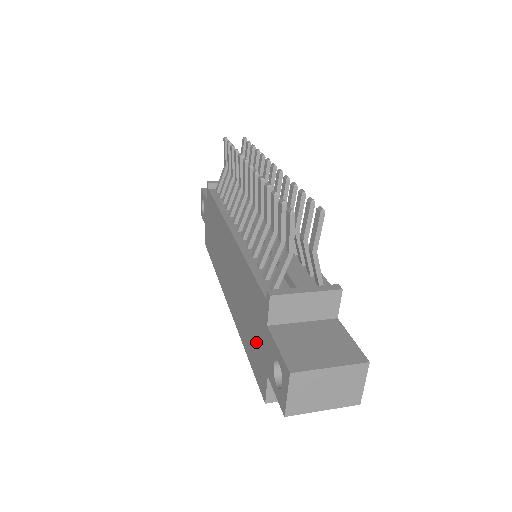
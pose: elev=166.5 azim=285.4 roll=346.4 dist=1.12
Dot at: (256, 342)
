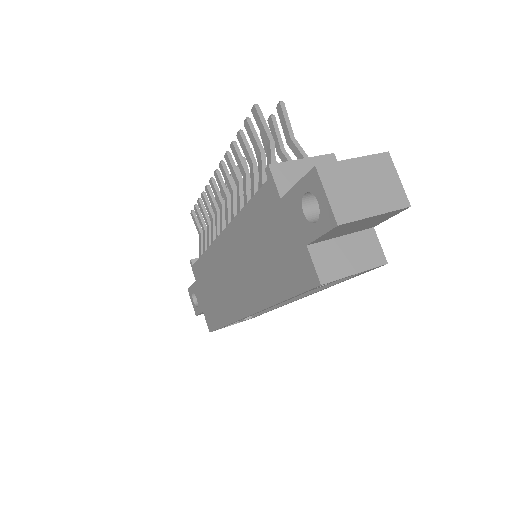
Dot at: (282, 251)
